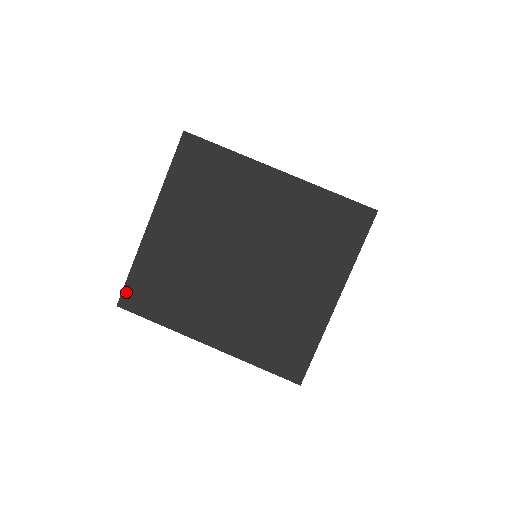
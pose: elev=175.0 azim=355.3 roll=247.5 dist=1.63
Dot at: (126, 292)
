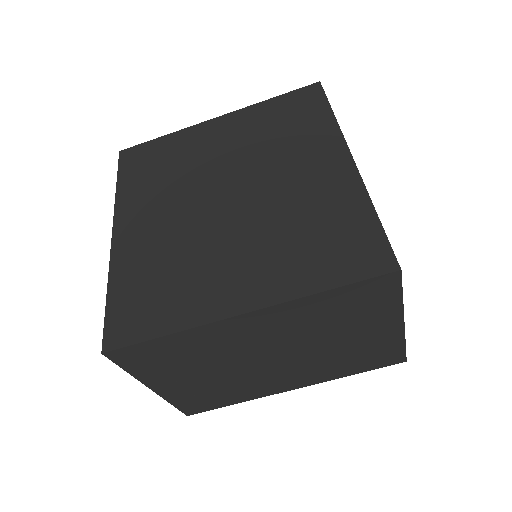
Dot at: (137, 148)
